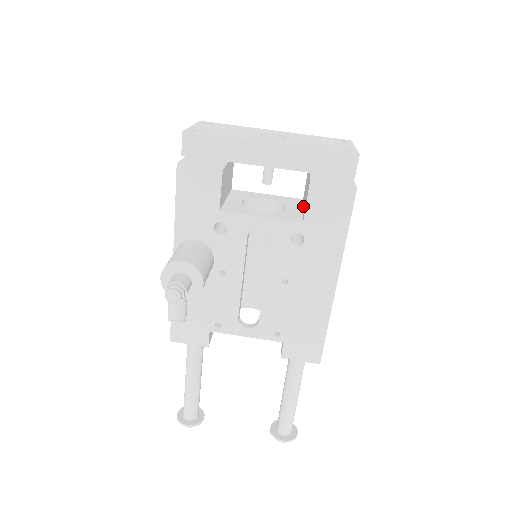
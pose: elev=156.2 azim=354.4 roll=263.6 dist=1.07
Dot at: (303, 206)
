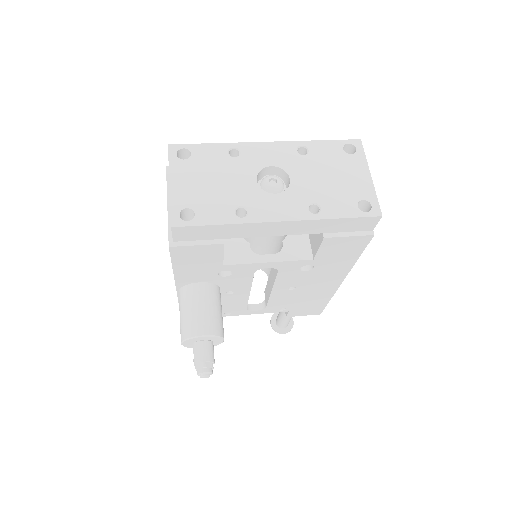
Dot at: occluded
